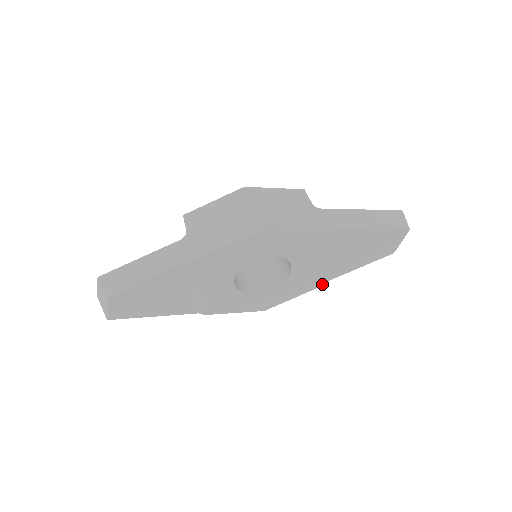
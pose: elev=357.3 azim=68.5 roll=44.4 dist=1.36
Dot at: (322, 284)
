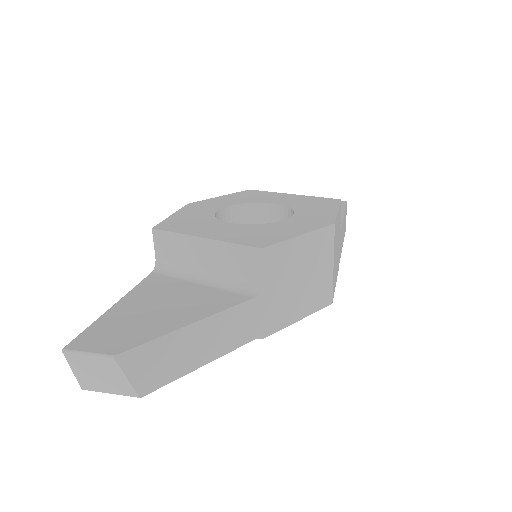
Dot at: occluded
